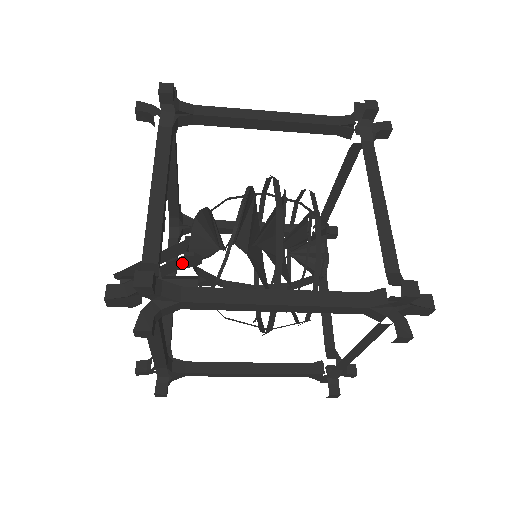
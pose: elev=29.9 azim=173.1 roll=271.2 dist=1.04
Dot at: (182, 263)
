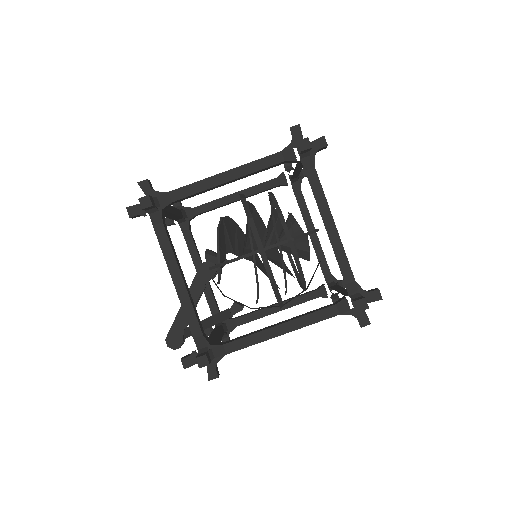
Dot at: (204, 275)
